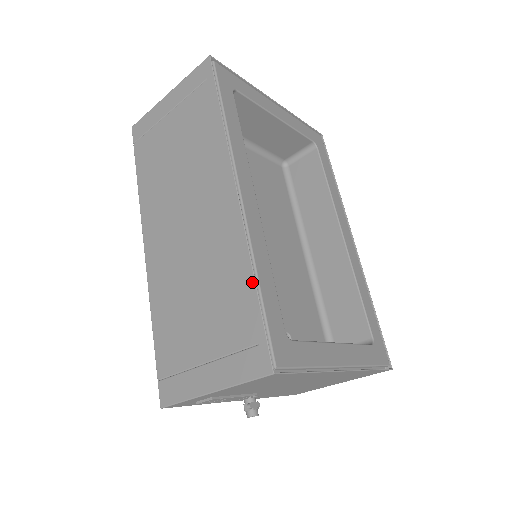
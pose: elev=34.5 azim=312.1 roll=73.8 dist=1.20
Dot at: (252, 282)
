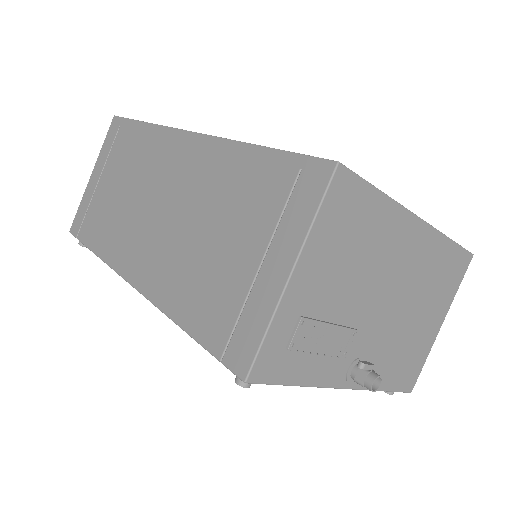
Dot at: (253, 148)
